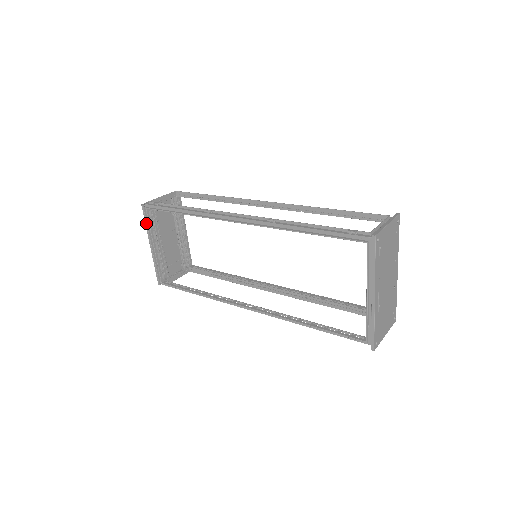
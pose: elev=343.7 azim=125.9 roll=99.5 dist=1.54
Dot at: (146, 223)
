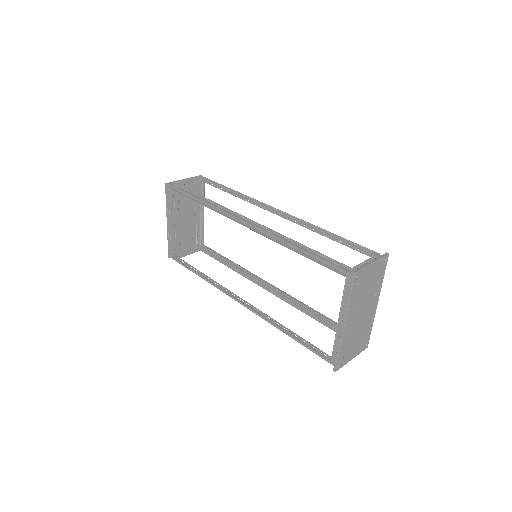
Dot at: (166, 201)
